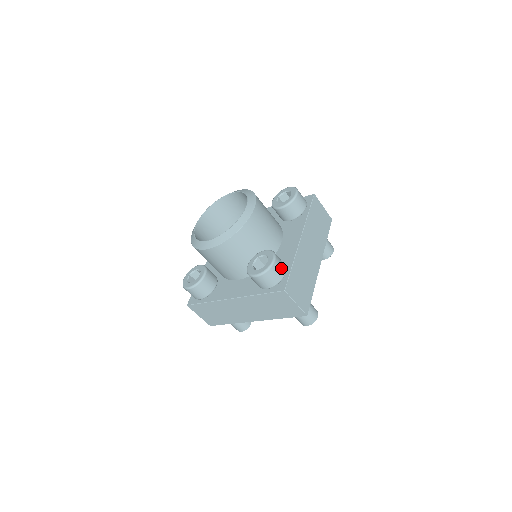
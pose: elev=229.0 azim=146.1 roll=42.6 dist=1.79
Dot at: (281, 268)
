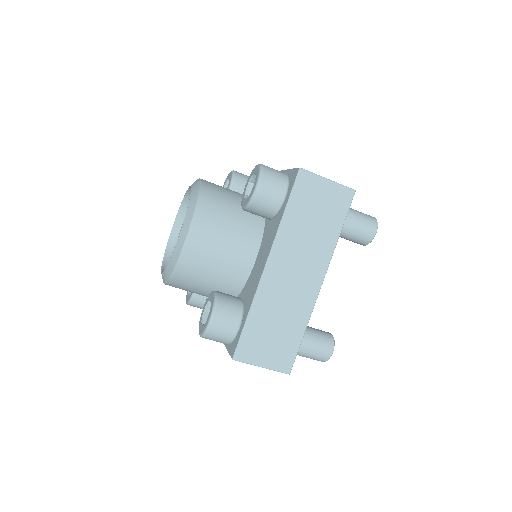
Dot at: occluded
